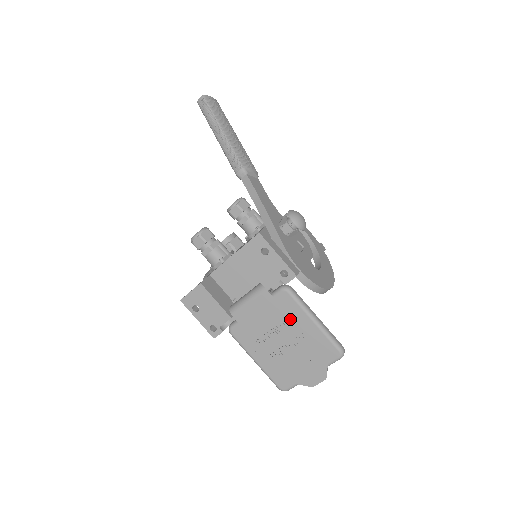
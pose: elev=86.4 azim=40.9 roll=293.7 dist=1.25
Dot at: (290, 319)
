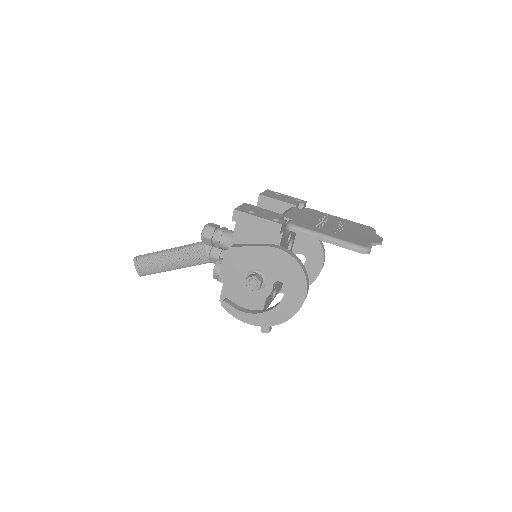
Dot at: (324, 217)
